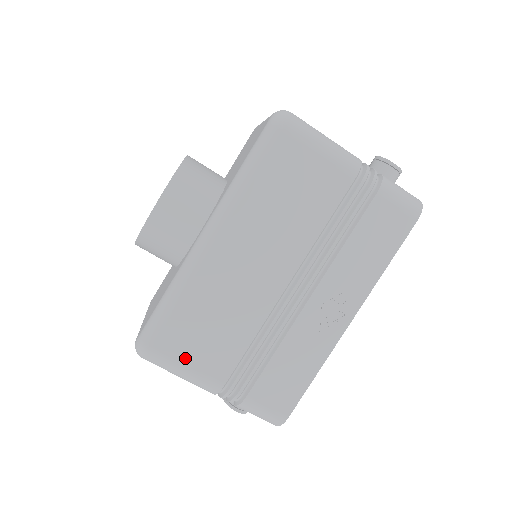
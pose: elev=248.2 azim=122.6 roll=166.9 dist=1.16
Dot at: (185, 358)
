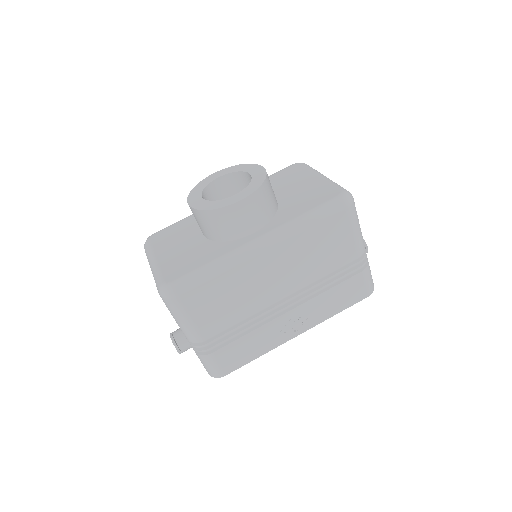
Dot at: (194, 313)
